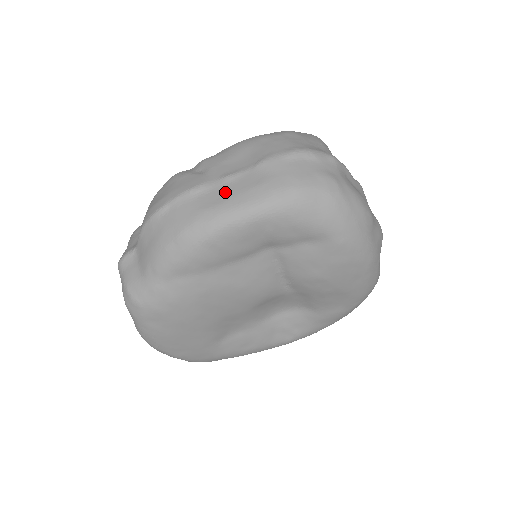
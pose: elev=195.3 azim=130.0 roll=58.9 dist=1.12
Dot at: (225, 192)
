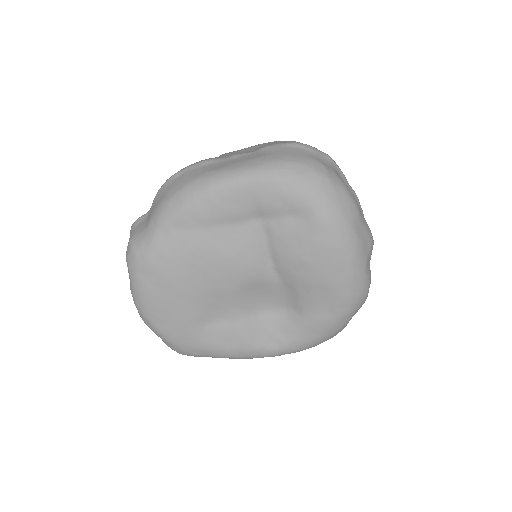
Dot at: (229, 162)
